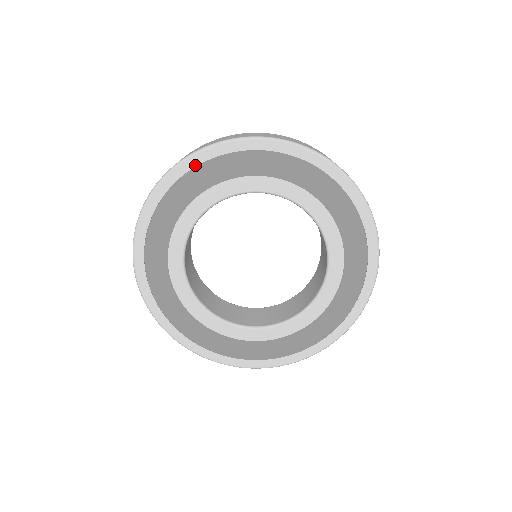
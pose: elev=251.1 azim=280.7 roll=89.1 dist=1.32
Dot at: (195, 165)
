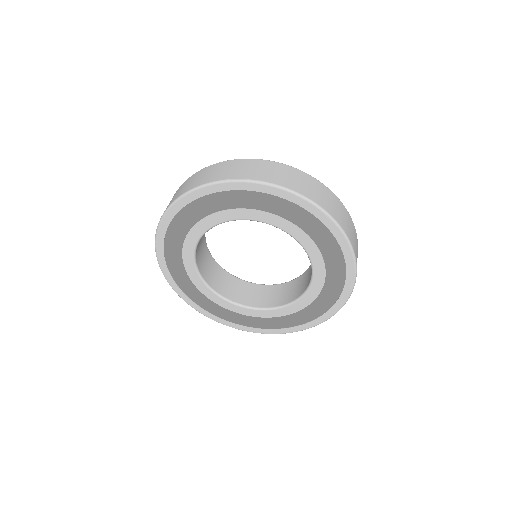
Dot at: (172, 217)
